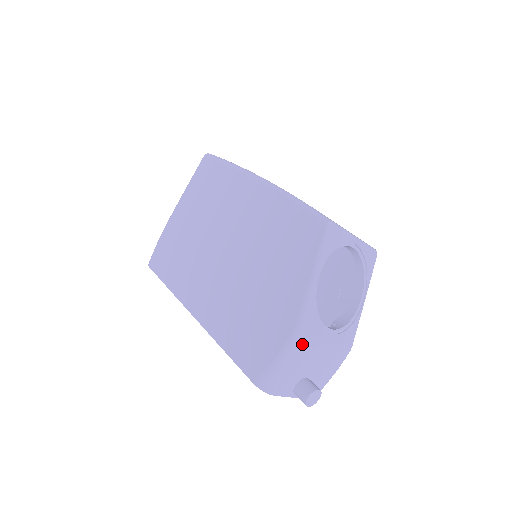
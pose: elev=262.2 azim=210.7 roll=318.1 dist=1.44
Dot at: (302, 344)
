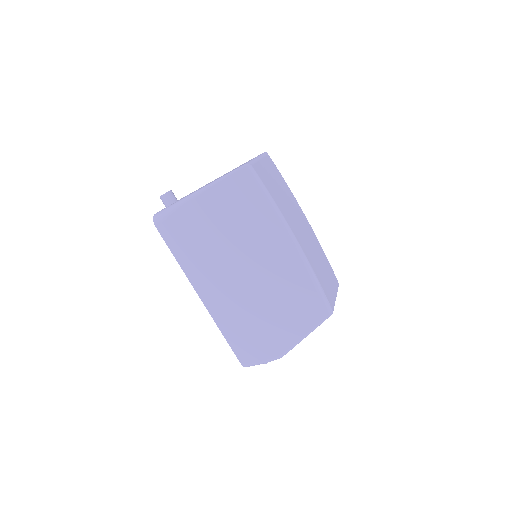
Dot at: occluded
